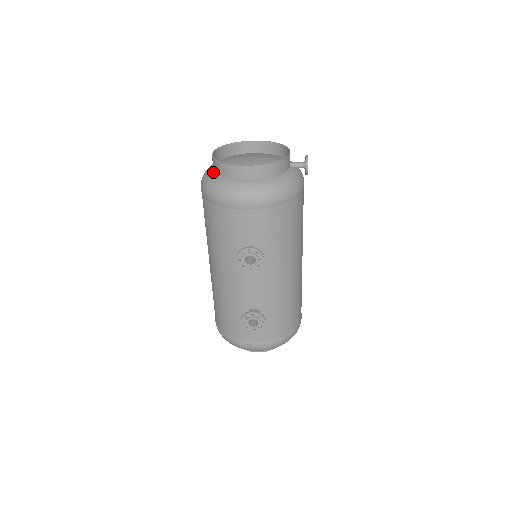
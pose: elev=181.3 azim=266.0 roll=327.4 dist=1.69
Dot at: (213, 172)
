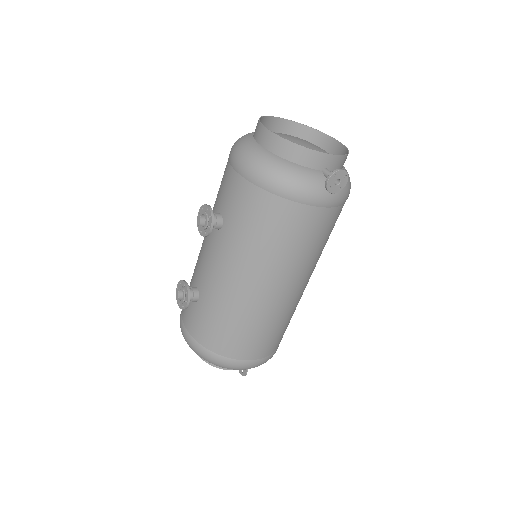
Dot at: occluded
